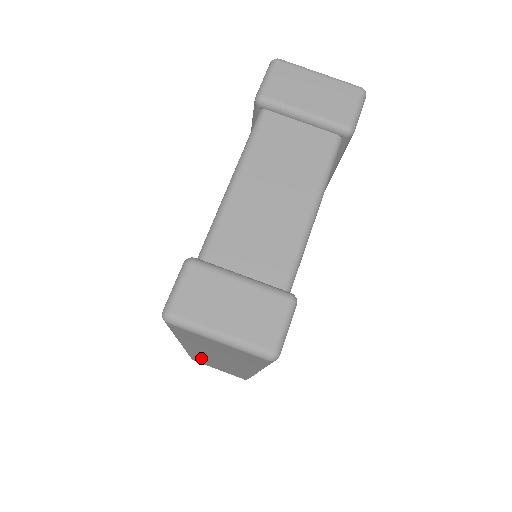
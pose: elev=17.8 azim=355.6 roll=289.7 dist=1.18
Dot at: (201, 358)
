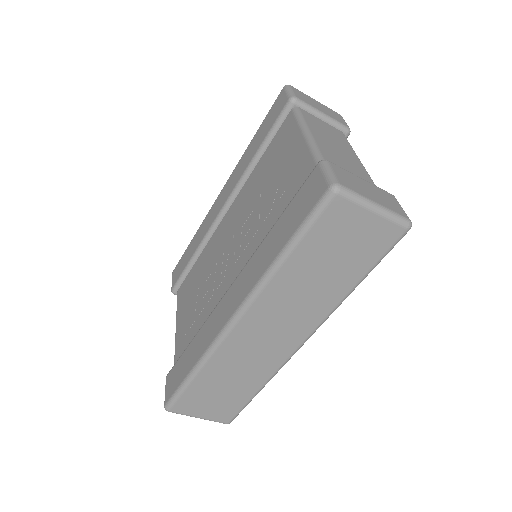
Dot at: (221, 364)
